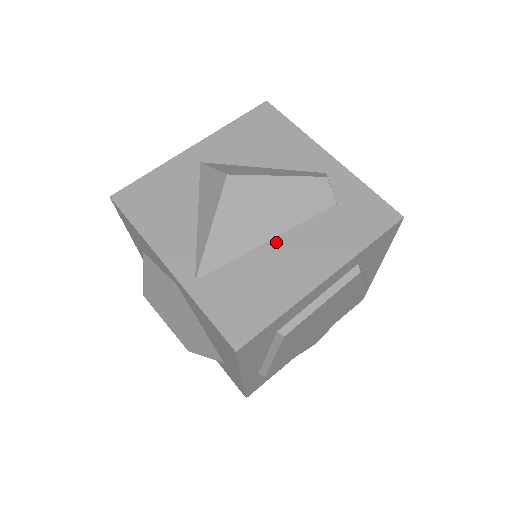
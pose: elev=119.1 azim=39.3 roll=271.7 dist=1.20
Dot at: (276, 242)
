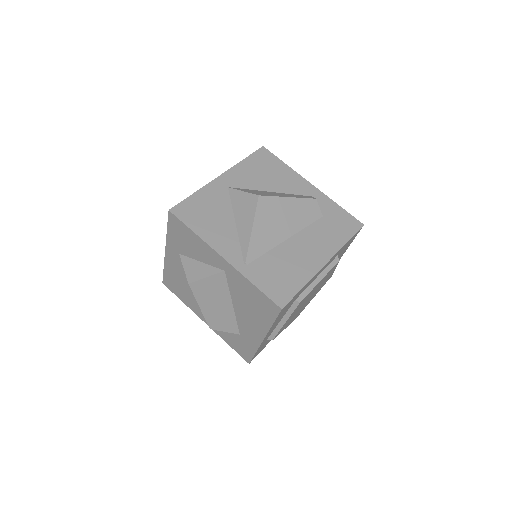
Dot at: (291, 241)
